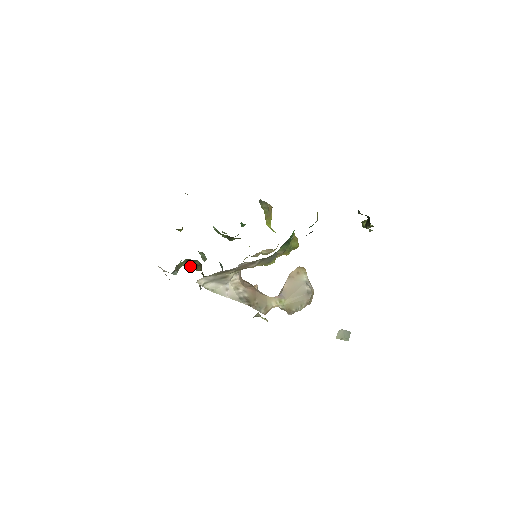
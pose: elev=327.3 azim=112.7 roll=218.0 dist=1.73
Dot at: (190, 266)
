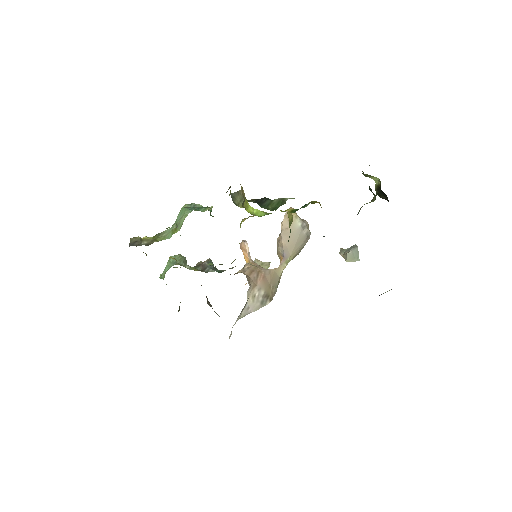
Dot at: occluded
